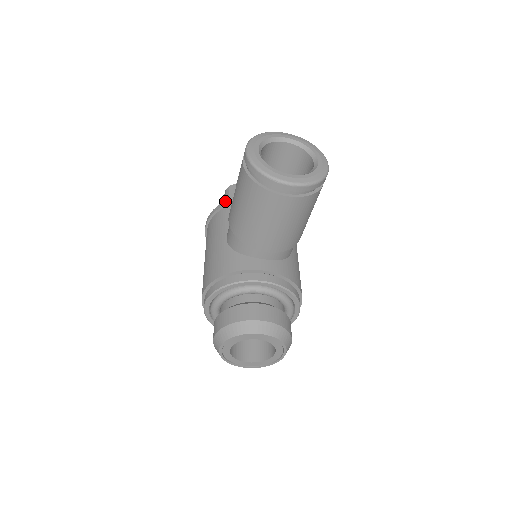
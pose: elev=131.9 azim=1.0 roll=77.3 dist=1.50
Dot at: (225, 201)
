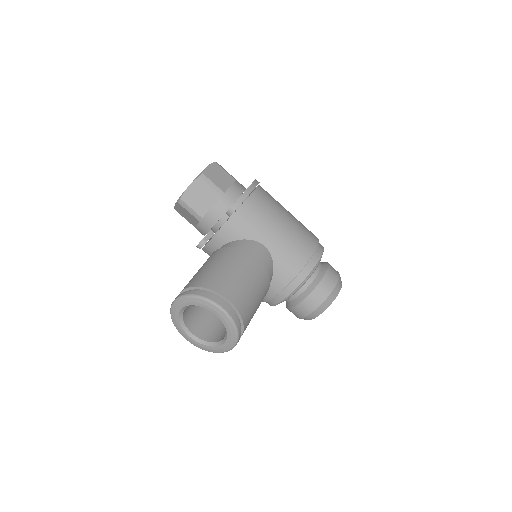
Dot at: occluded
